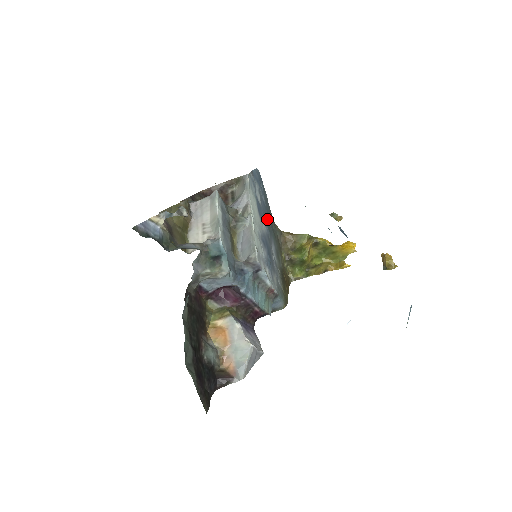
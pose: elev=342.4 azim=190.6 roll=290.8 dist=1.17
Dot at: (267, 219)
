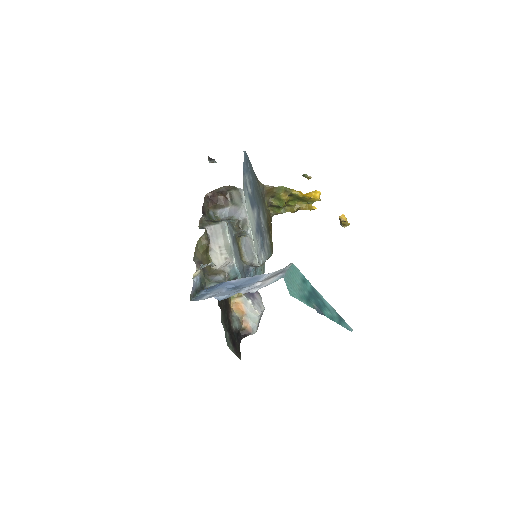
Dot at: (255, 195)
